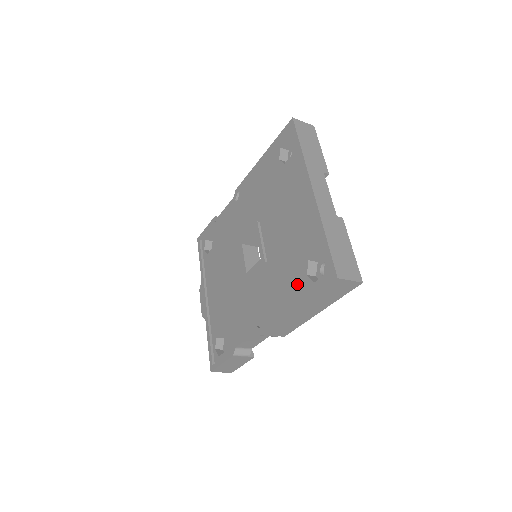
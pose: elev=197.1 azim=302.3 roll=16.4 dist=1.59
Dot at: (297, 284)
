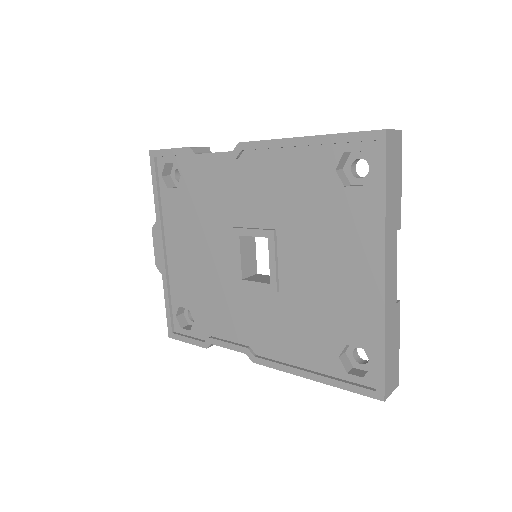
Dot at: (321, 355)
